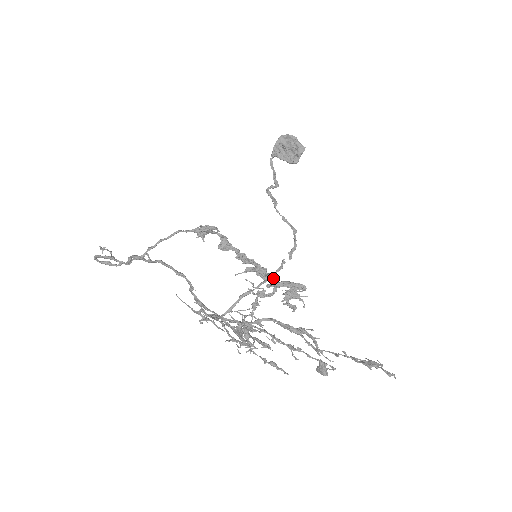
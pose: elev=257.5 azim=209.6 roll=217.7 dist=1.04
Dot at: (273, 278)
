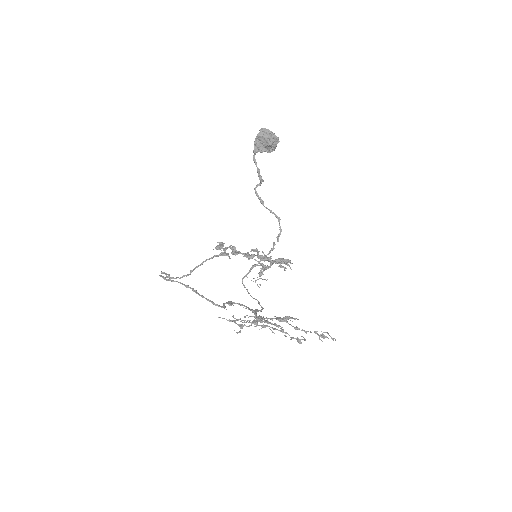
Dot at: (269, 260)
